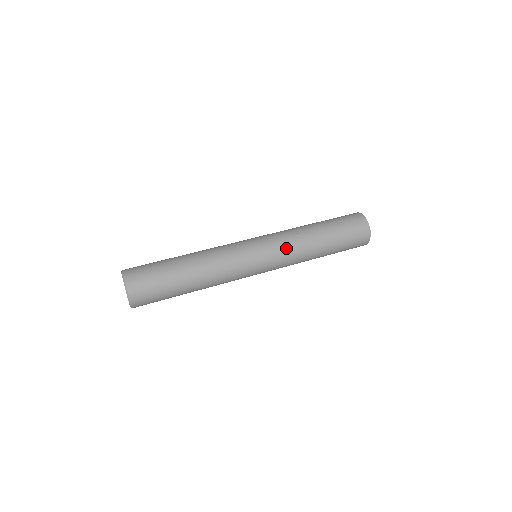
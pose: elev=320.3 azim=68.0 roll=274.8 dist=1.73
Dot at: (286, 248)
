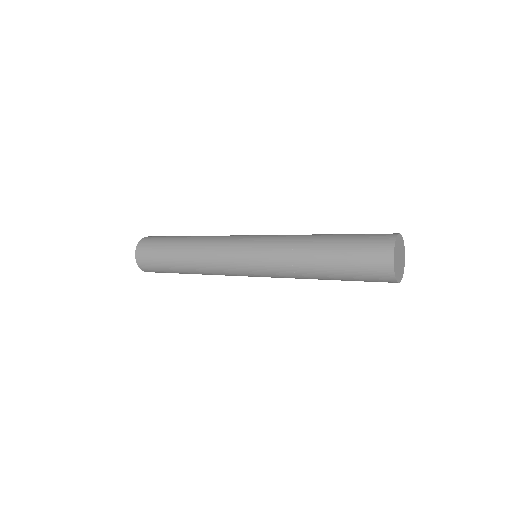
Dot at: (273, 257)
